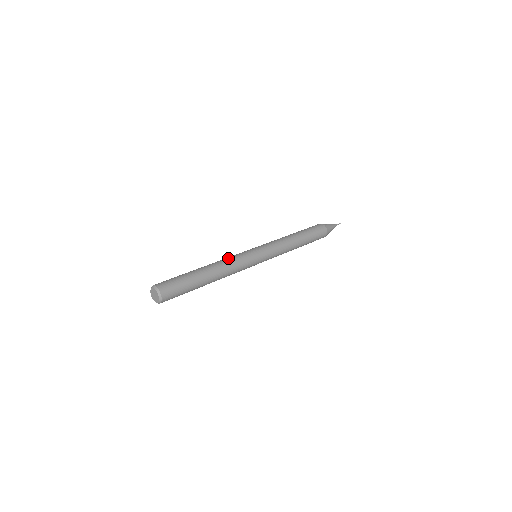
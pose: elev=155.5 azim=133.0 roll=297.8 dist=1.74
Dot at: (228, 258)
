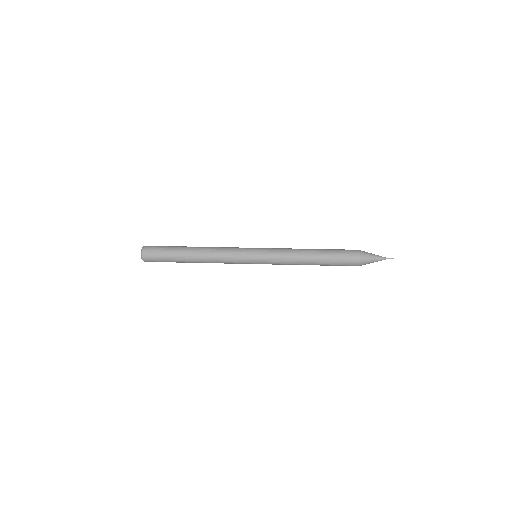
Dot at: (221, 248)
